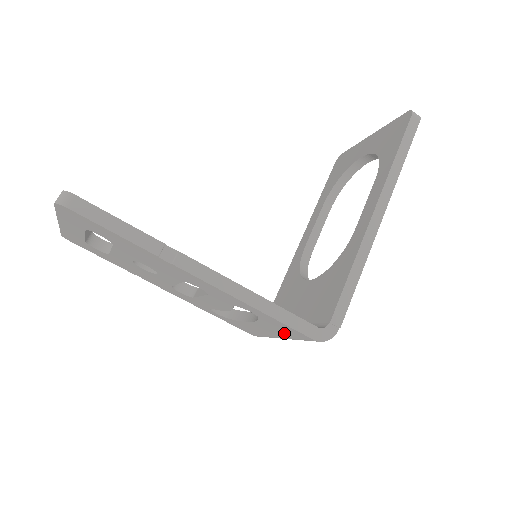
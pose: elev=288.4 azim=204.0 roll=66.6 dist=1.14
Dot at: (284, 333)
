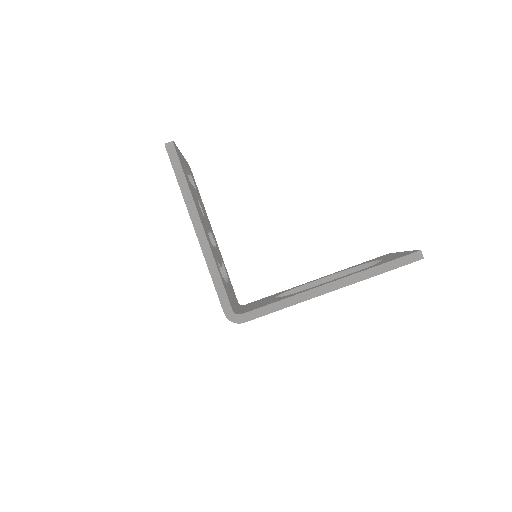
Dot at: occluded
